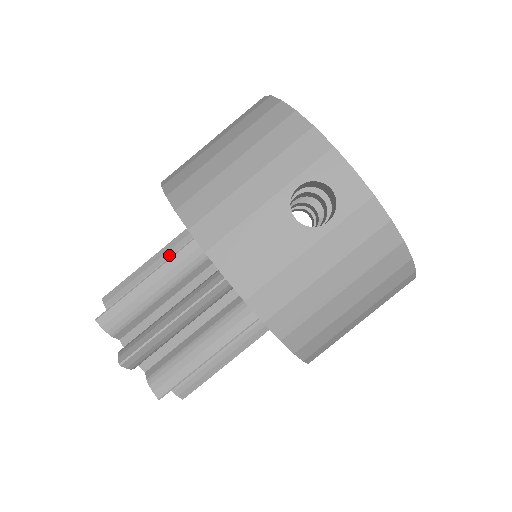
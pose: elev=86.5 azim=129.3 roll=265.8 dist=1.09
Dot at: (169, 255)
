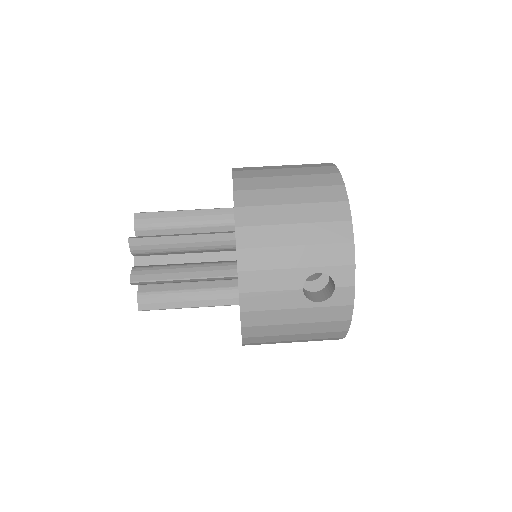
Dot at: (201, 219)
